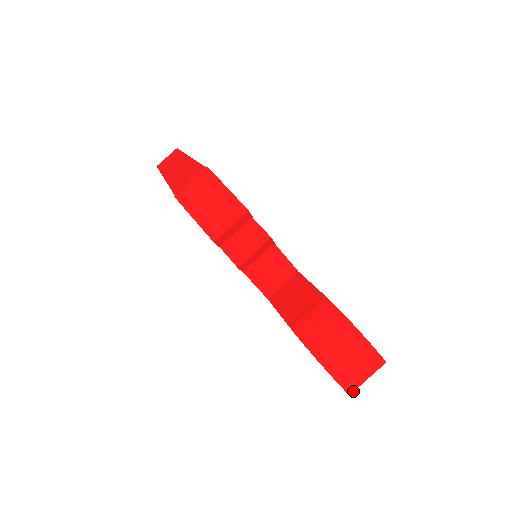
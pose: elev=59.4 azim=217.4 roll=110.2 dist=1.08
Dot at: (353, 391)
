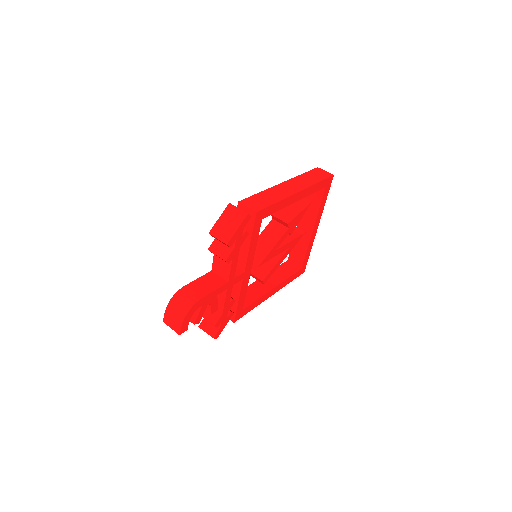
Dot at: (165, 323)
